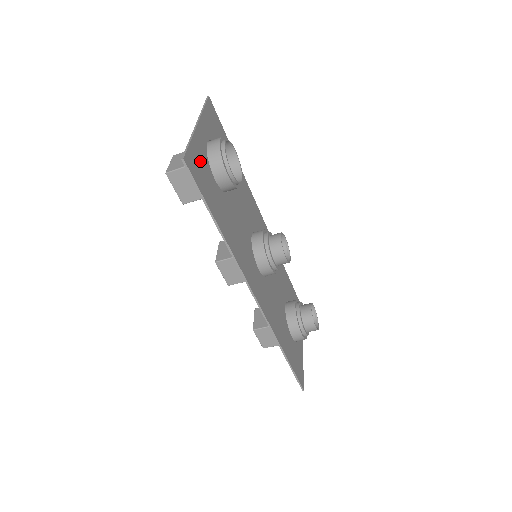
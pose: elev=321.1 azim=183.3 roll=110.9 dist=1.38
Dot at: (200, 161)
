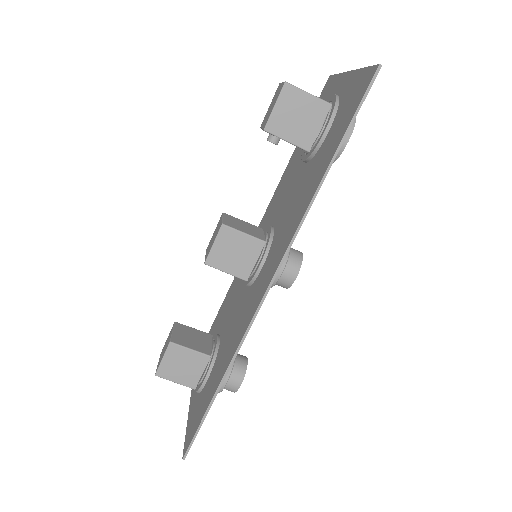
Dot at: occluded
